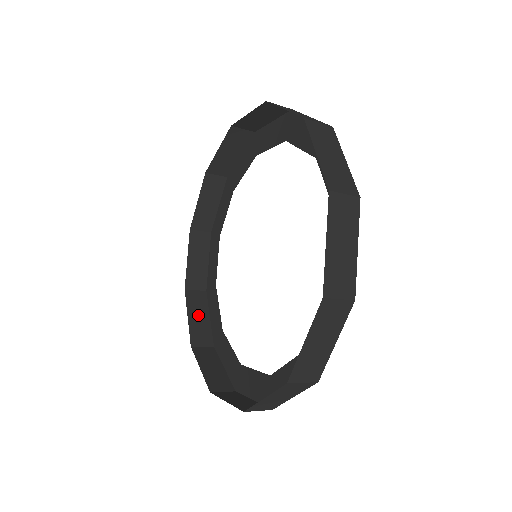
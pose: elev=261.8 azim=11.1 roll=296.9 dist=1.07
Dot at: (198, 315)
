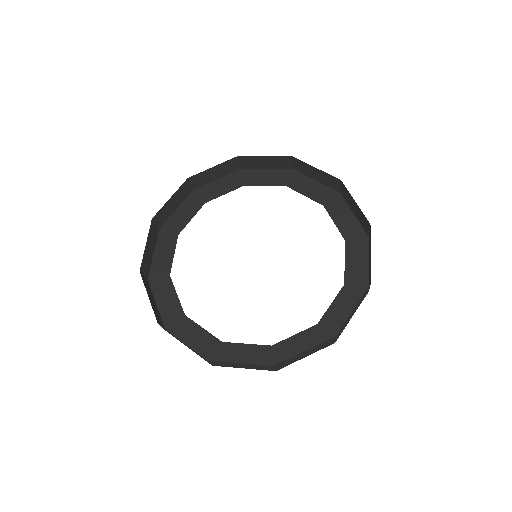
Dot at: (151, 298)
